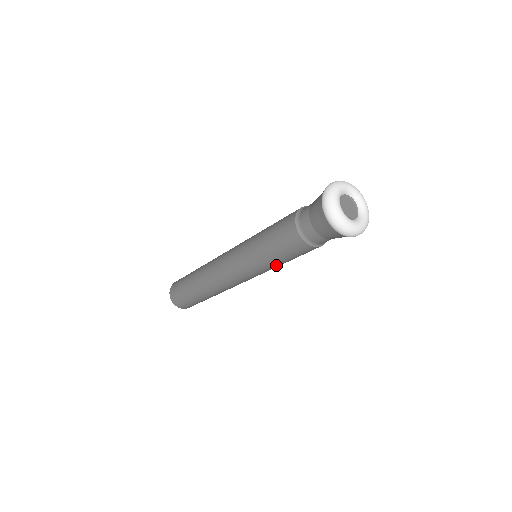
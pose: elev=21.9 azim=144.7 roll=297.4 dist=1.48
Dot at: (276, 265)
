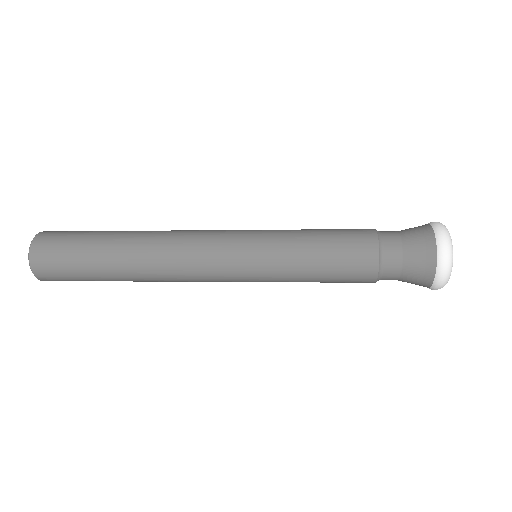
Dot at: occluded
